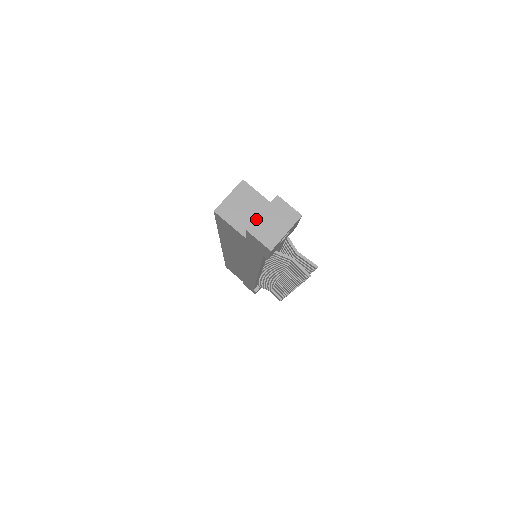
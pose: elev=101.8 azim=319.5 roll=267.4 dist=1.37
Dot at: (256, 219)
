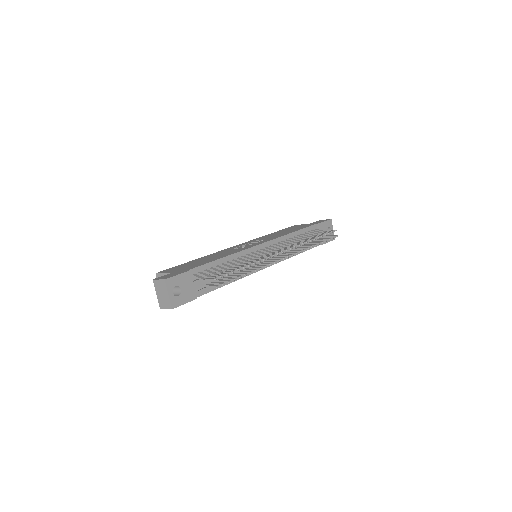
Dot at: (158, 300)
